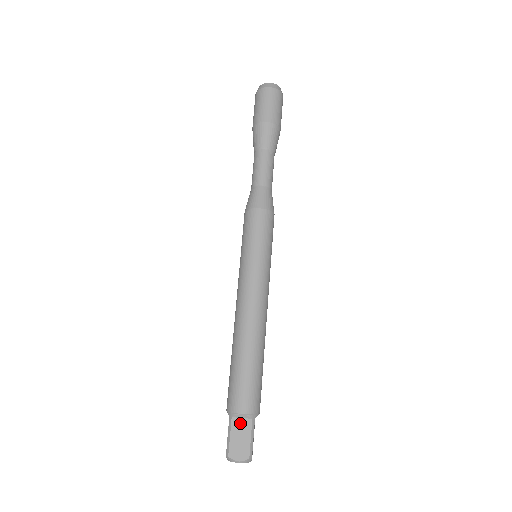
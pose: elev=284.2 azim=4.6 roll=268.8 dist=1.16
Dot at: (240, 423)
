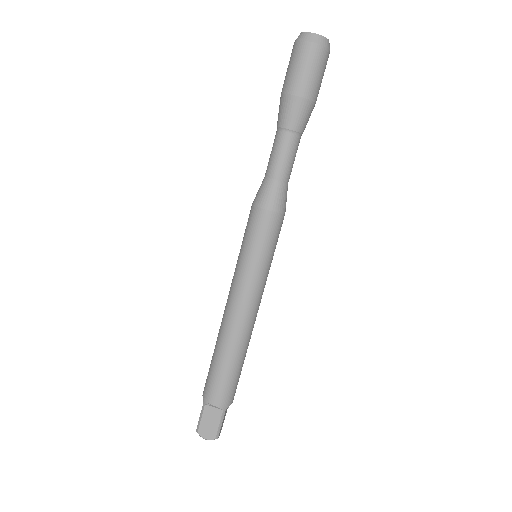
Dot at: (212, 411)
